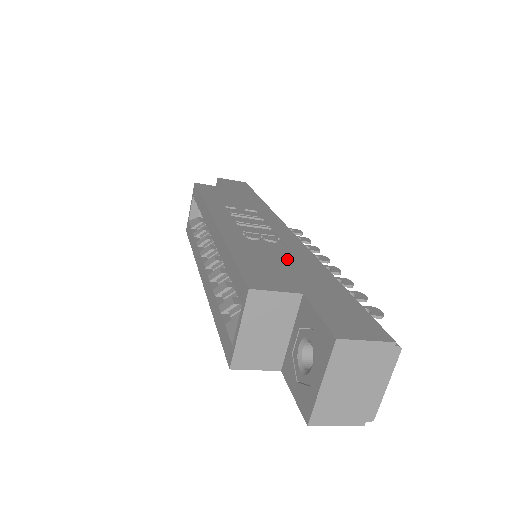
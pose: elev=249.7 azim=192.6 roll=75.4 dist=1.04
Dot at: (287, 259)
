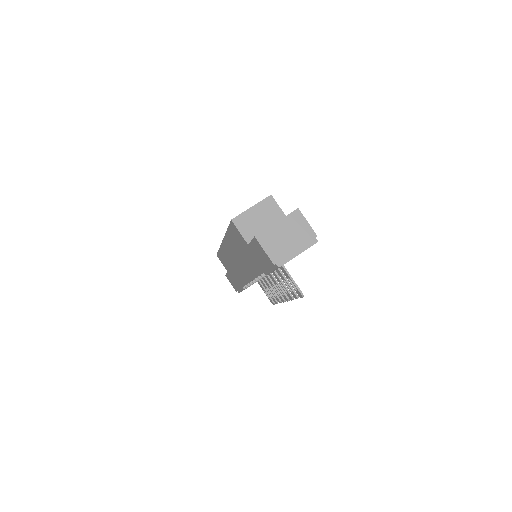
Dot at: occluded
